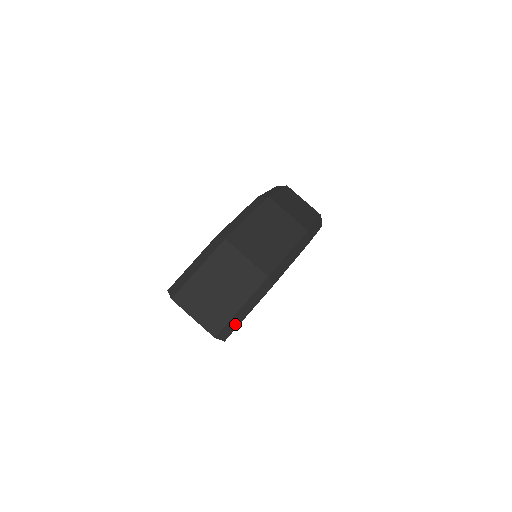
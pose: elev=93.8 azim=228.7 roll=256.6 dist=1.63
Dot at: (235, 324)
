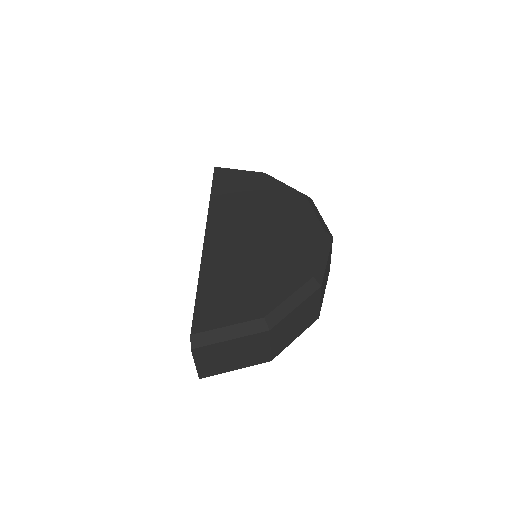
Dot at: occluded
